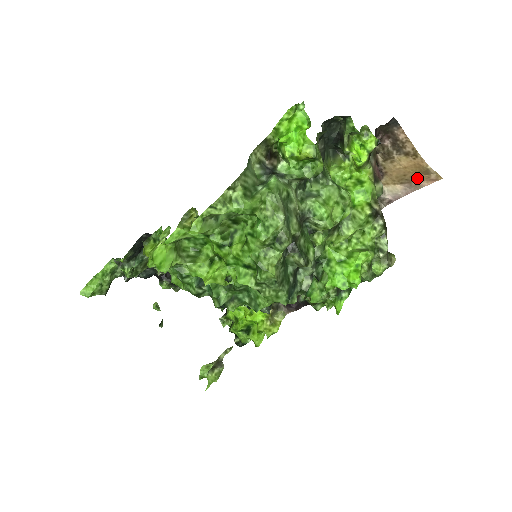
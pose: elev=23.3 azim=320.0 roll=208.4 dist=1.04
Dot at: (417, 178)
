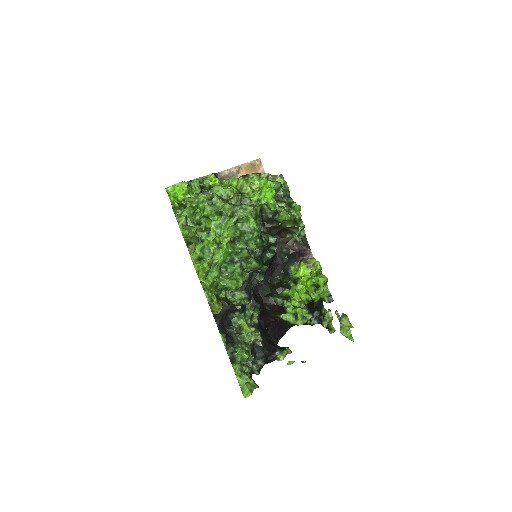
Dot at: (257, 172)
